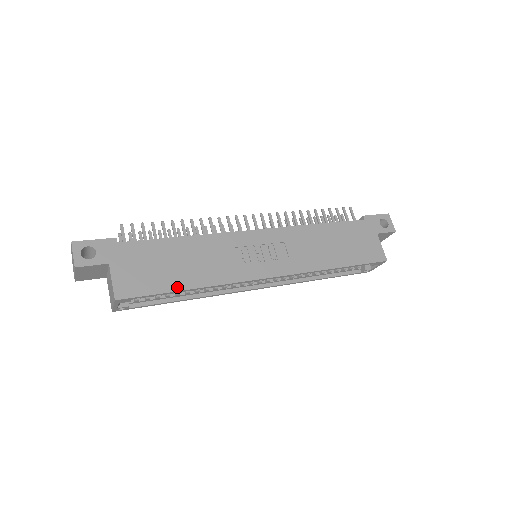
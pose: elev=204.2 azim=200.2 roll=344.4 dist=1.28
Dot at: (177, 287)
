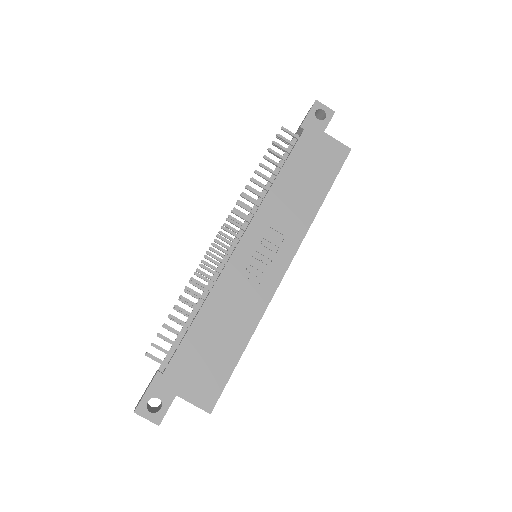
Dot at: (237, 355)
